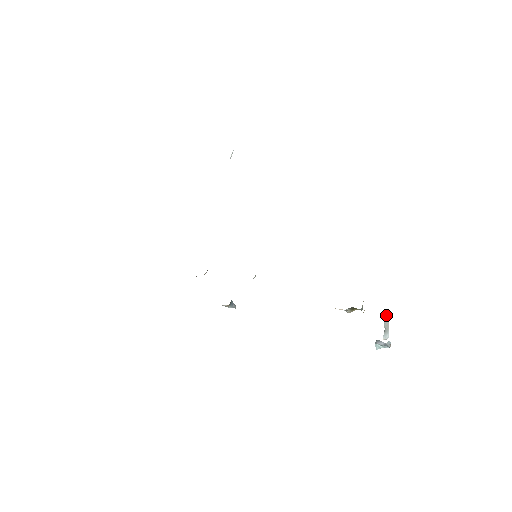
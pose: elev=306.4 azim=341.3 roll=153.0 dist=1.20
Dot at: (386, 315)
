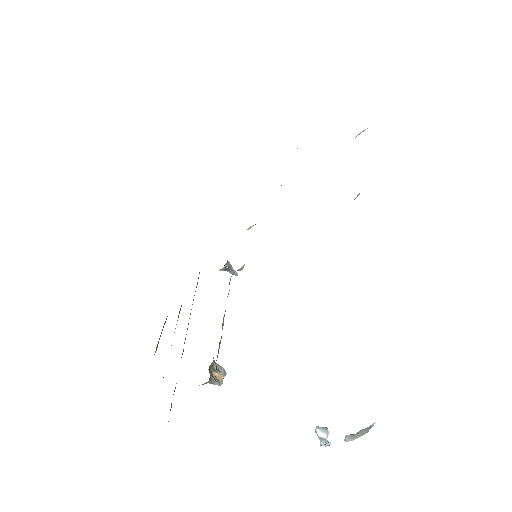
Dot at: (370, 428)
